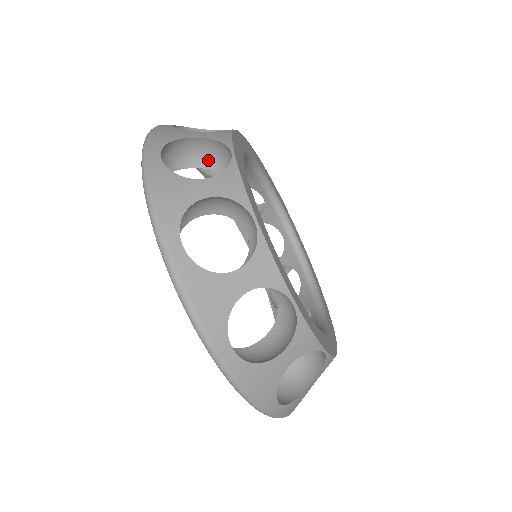
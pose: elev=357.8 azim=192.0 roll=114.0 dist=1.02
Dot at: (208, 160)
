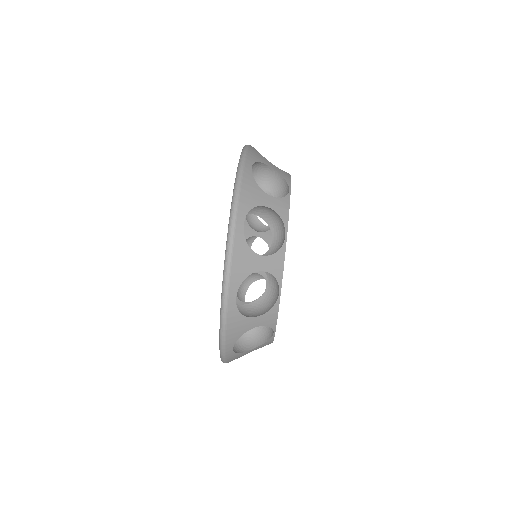
Dot at: occluded
